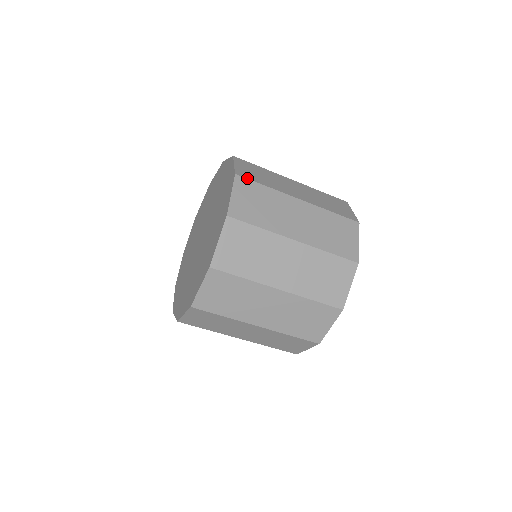
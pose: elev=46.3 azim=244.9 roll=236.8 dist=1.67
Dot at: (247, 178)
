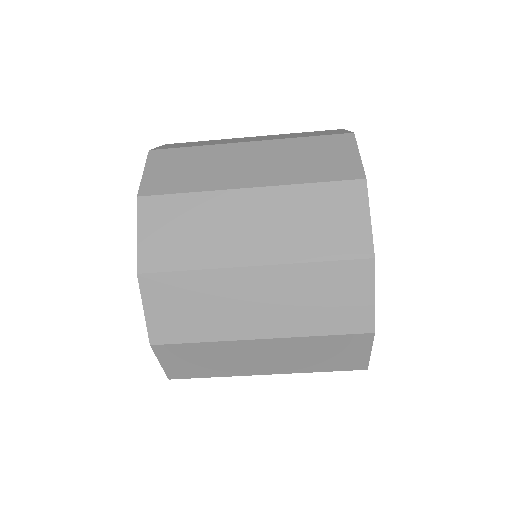
Dot at: (167, 148)
